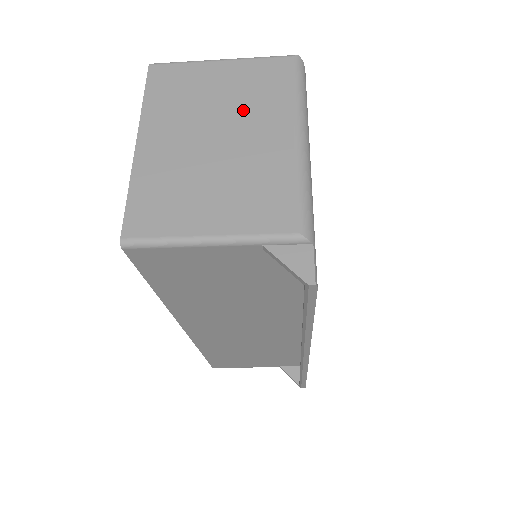
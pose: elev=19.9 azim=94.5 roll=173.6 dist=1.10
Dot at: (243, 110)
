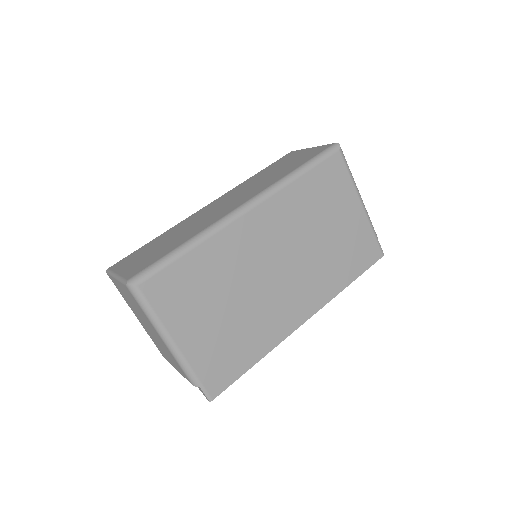
Dot at: (141, 315)
